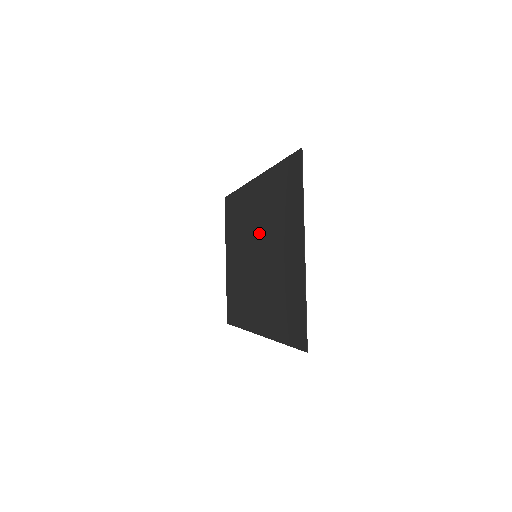
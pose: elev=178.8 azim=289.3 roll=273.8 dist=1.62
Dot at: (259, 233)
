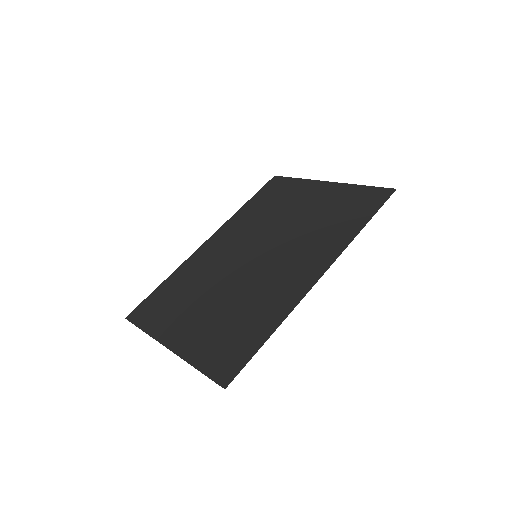
Dot at: (249, 242)
